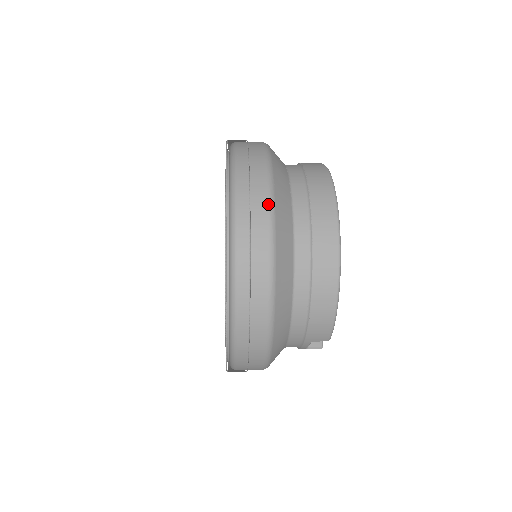
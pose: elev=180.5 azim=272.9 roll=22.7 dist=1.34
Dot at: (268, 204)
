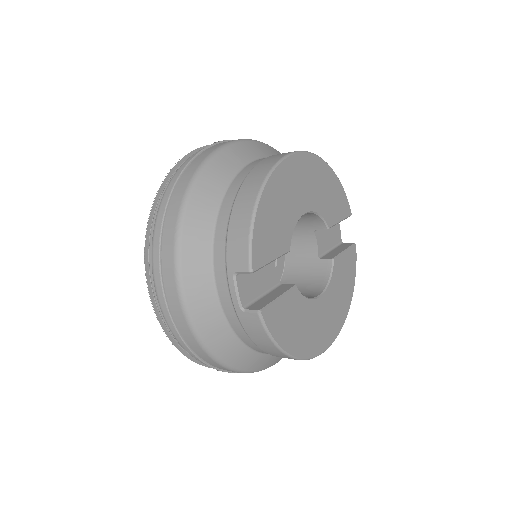
Dot at: (234, 140)
